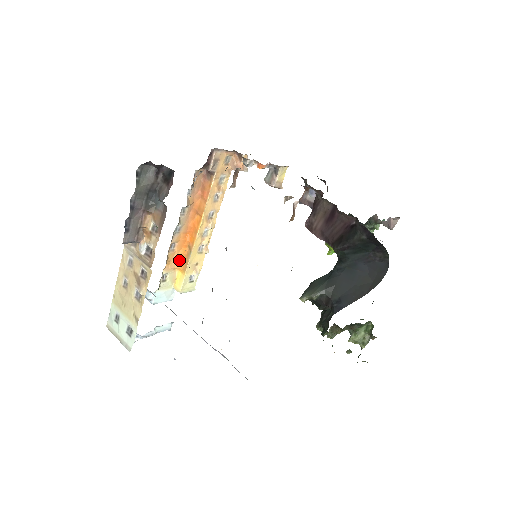
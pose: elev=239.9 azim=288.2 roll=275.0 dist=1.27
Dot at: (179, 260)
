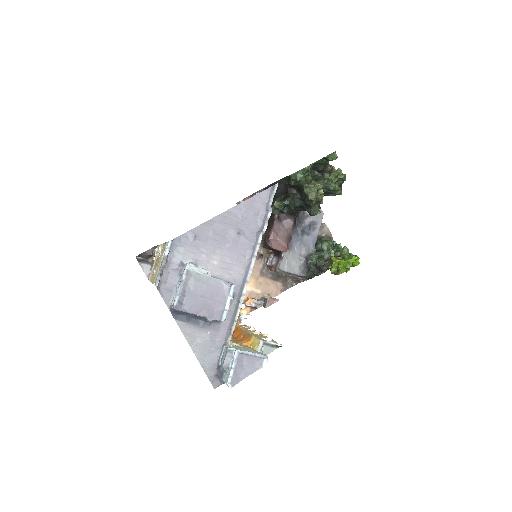
Dot at: (242, 342)
